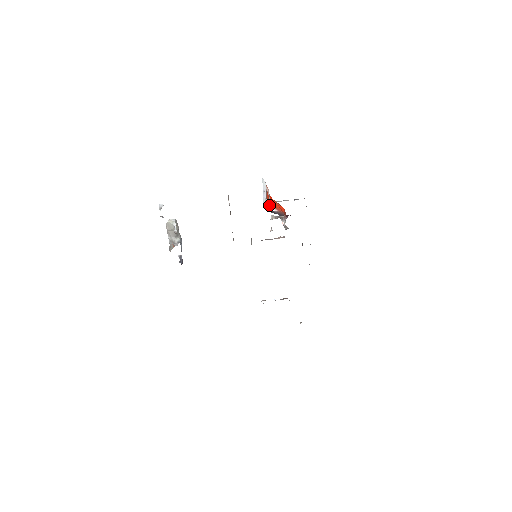
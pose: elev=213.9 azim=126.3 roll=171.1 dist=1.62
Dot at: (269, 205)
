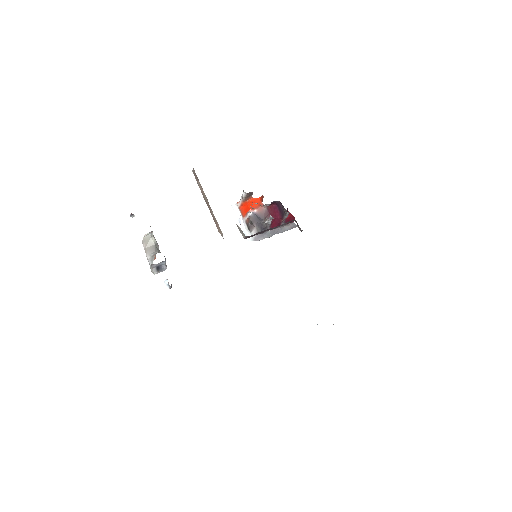
Dot at: (247, 213)
